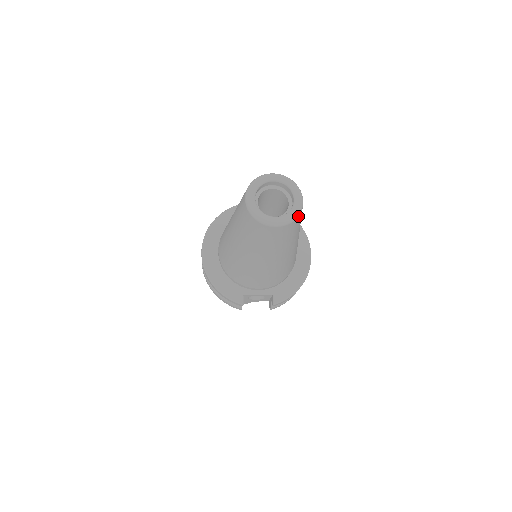
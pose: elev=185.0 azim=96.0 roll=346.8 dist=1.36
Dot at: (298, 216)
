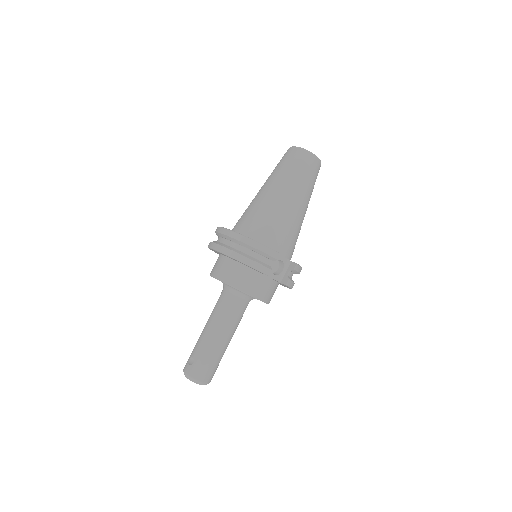
Dot at: occluded
